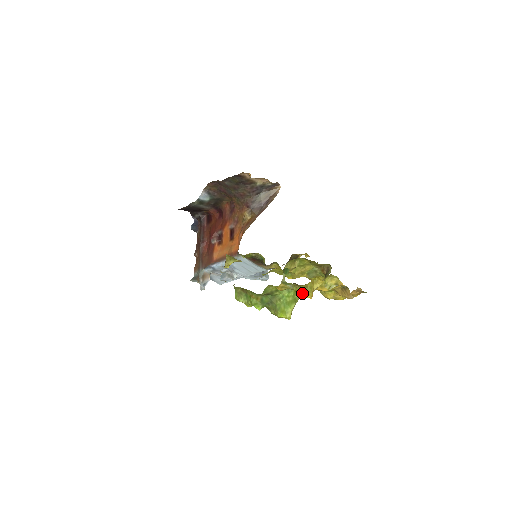
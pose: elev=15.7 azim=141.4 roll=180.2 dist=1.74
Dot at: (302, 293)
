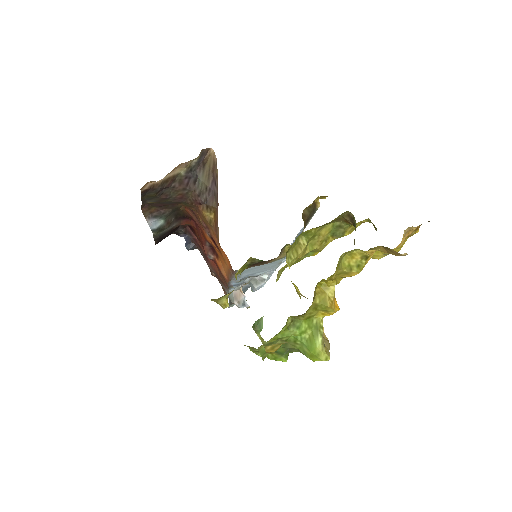
Dot at: (319, 313)
